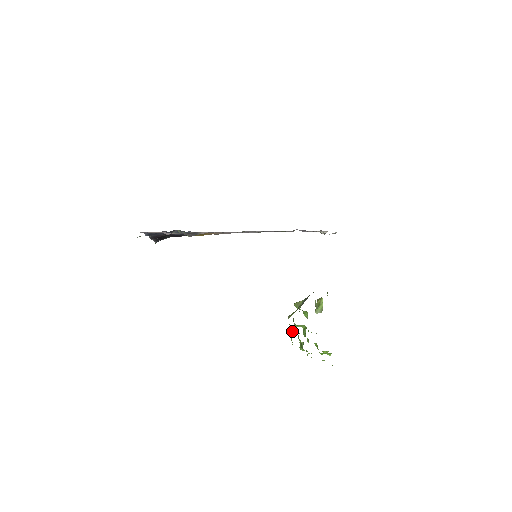
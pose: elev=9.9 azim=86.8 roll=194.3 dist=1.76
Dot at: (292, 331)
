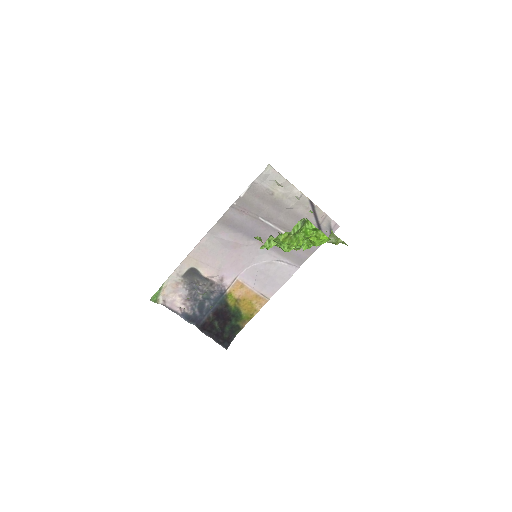
Dot at: occluded
